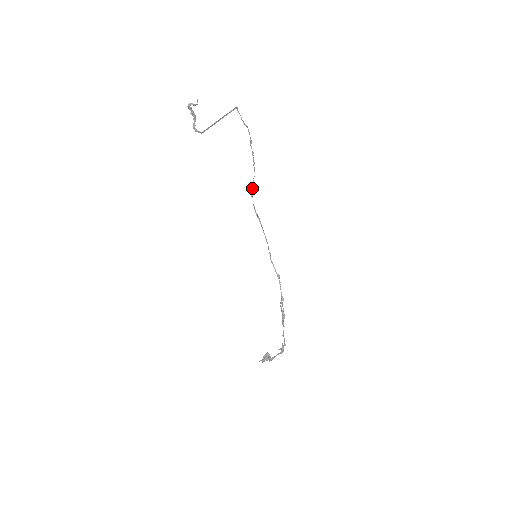
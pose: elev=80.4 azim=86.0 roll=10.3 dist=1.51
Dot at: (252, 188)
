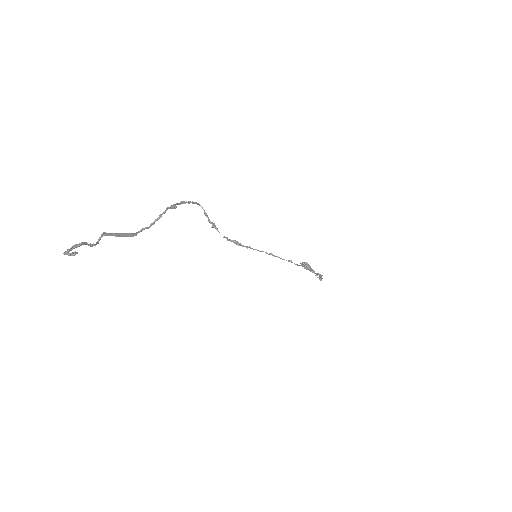
Dot at: (209, 221)
